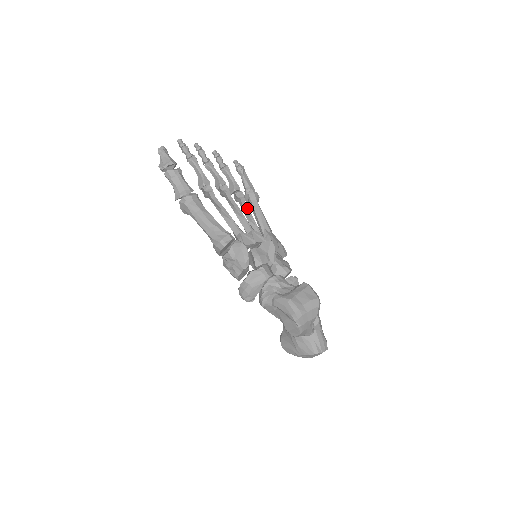
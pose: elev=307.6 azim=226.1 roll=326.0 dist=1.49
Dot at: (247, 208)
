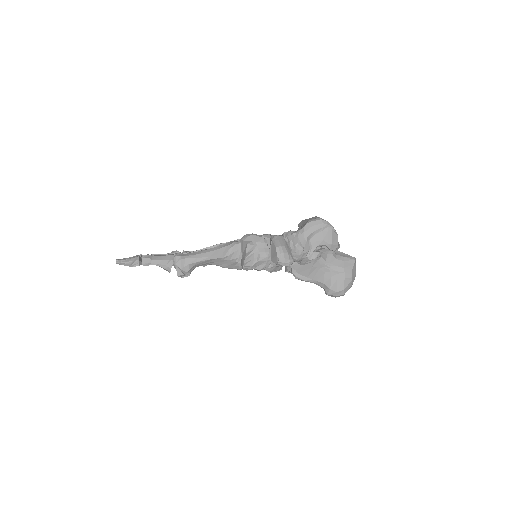
Dot at: occluded
